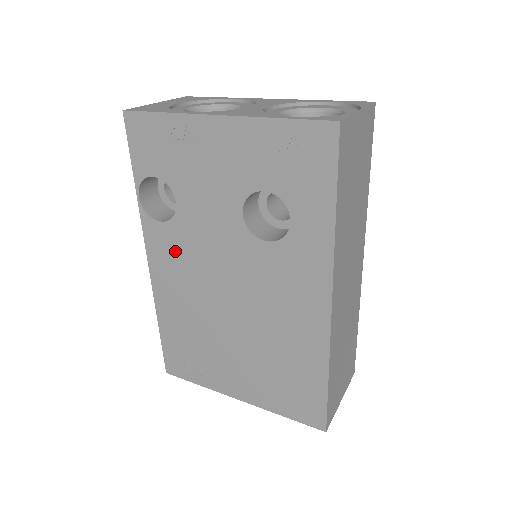
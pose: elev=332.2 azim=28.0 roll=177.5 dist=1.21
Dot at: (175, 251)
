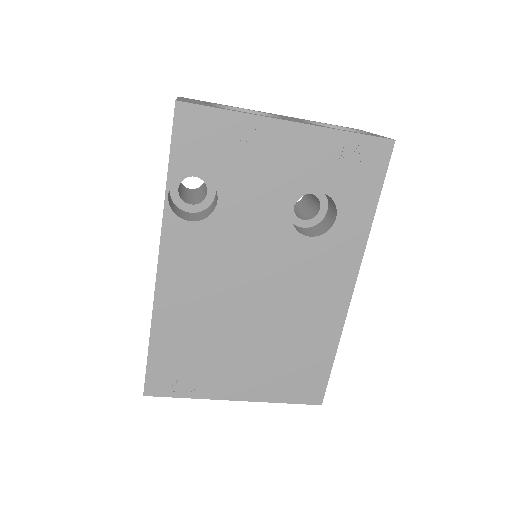
Dot at: (201, 252)
